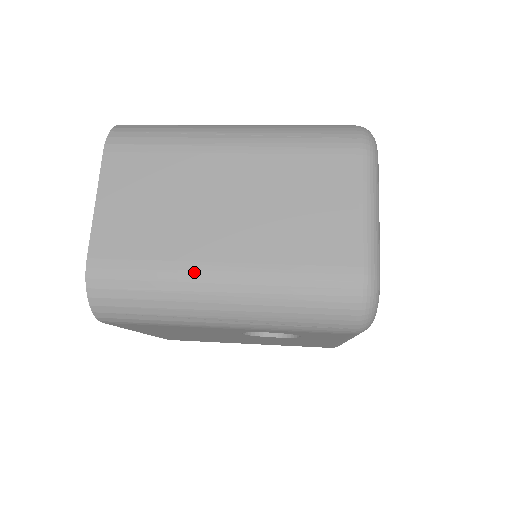
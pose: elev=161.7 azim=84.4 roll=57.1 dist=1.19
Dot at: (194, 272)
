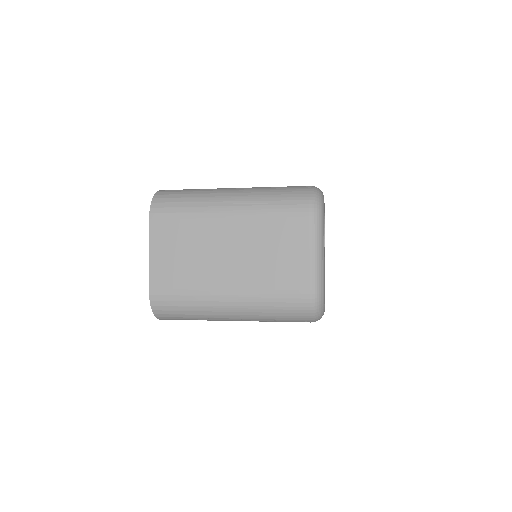
Dot at: (213, 295)
